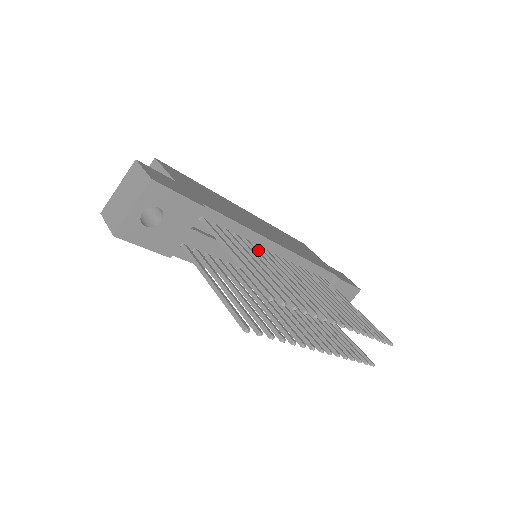
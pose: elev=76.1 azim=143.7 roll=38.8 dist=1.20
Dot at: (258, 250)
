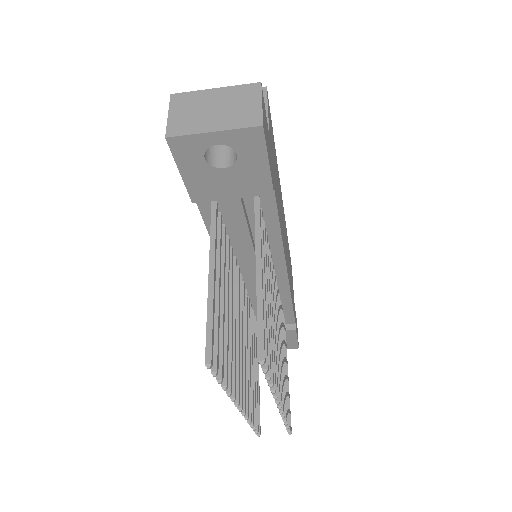
Dot at: occluded
